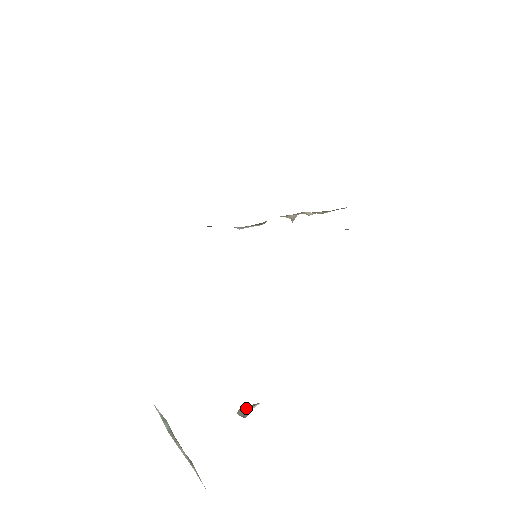
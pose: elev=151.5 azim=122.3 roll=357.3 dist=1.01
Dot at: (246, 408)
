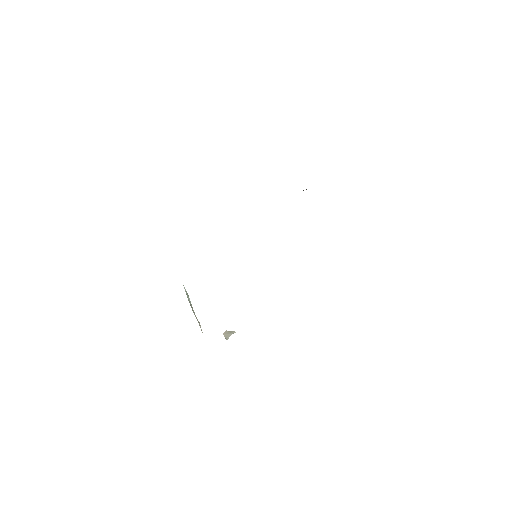
Dot at: (228, 333)
